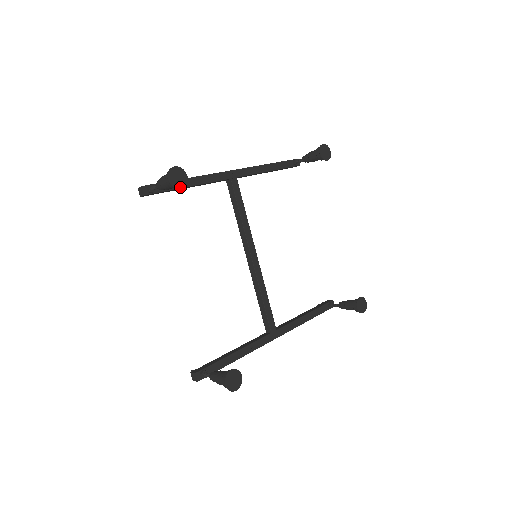
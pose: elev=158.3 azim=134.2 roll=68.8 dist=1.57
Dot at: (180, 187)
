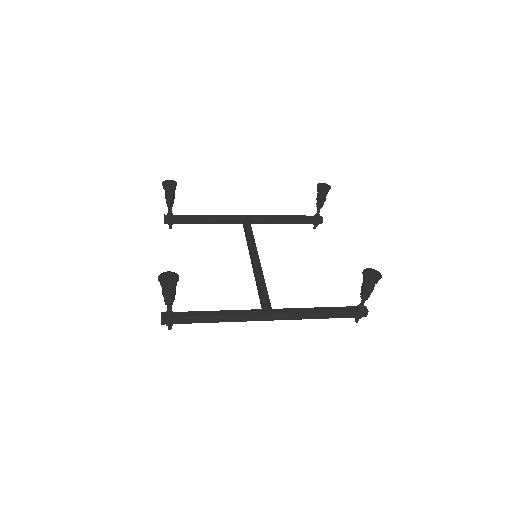
Dot at: (169, 187)
